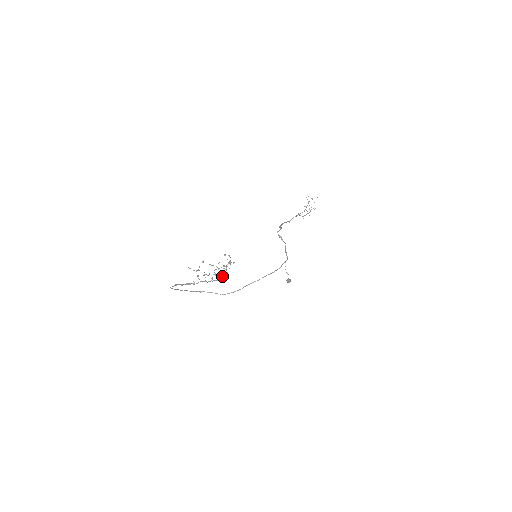
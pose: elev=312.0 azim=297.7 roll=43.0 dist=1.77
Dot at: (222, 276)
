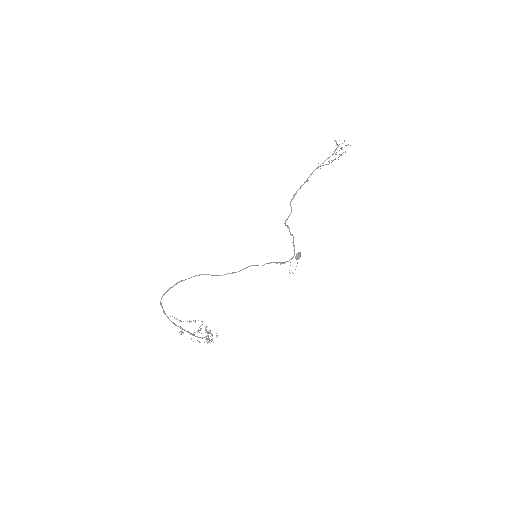
Dot at: occluded
